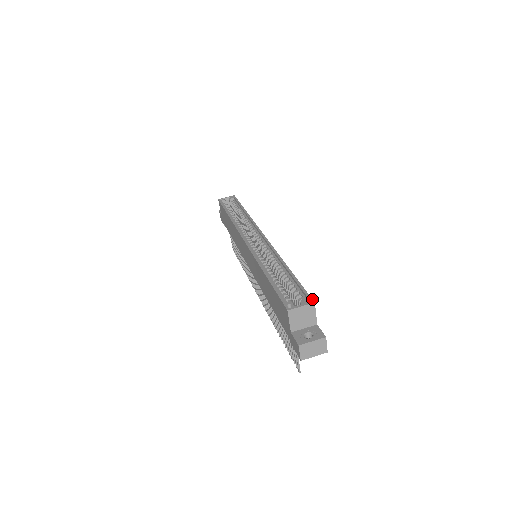
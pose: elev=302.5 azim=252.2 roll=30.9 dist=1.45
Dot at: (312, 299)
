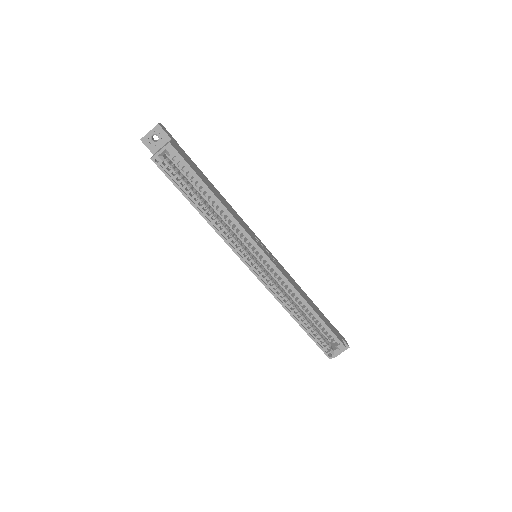
Dot at: (344, 346)
